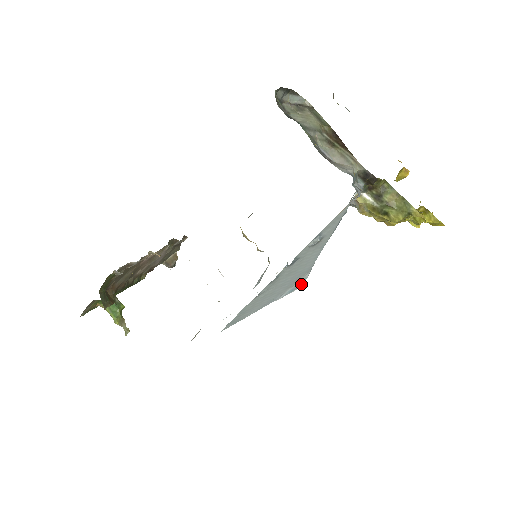
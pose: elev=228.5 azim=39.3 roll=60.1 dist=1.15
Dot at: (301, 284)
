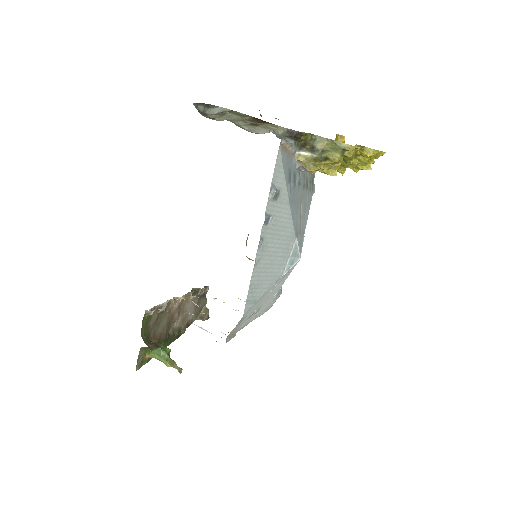
Dot at: (297, 254)
